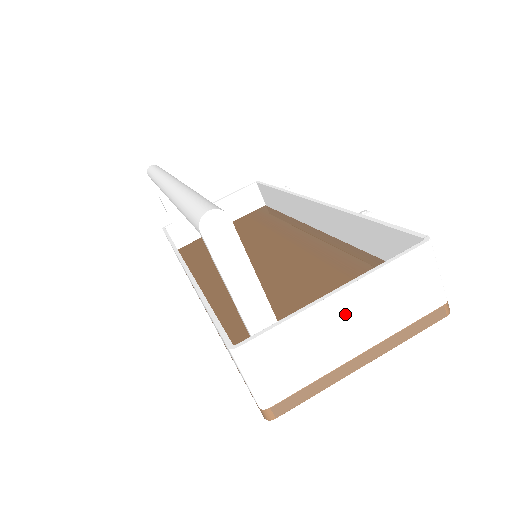
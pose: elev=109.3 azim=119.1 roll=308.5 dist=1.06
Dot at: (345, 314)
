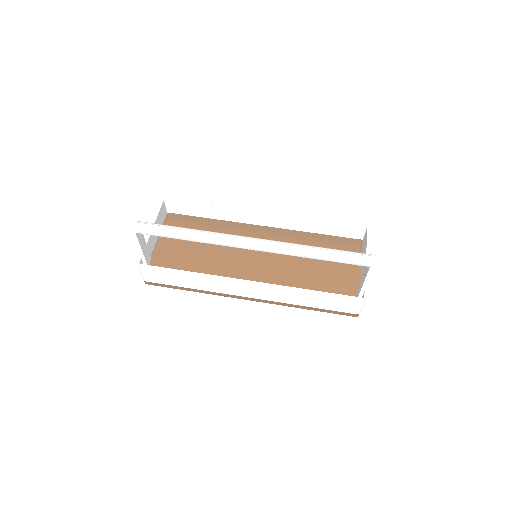
Dot at: occluded
